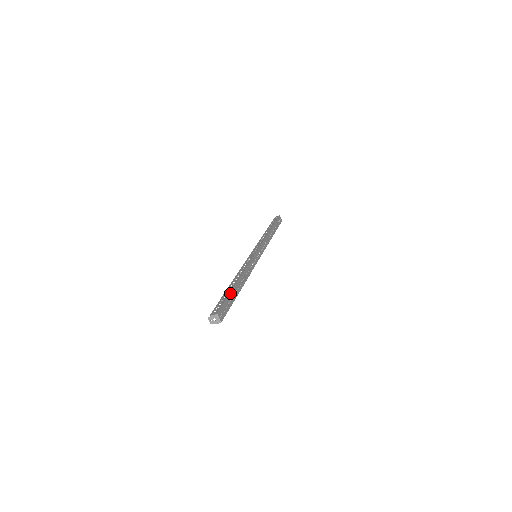
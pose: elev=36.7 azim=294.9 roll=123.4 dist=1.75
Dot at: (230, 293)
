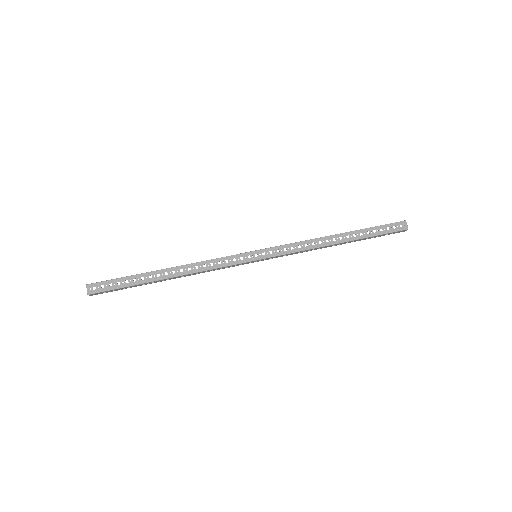
Dot at: (134, 275)
